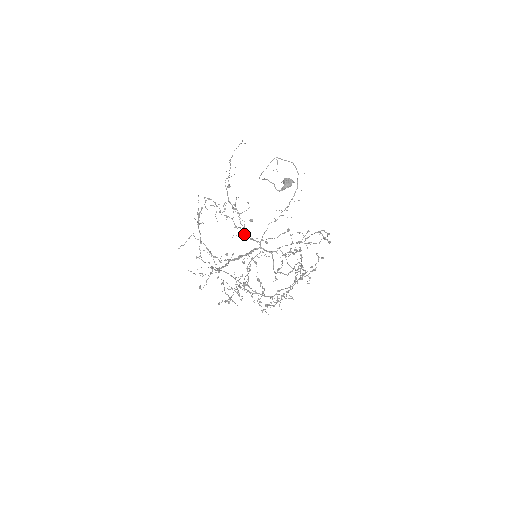
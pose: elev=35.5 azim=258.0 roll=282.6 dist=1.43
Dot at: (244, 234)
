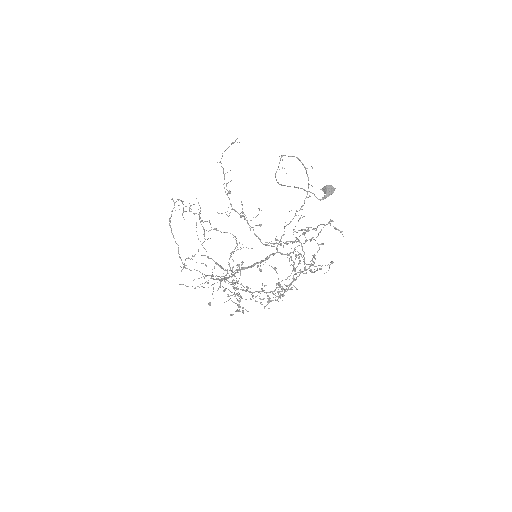
Dot at: (215, 228)
